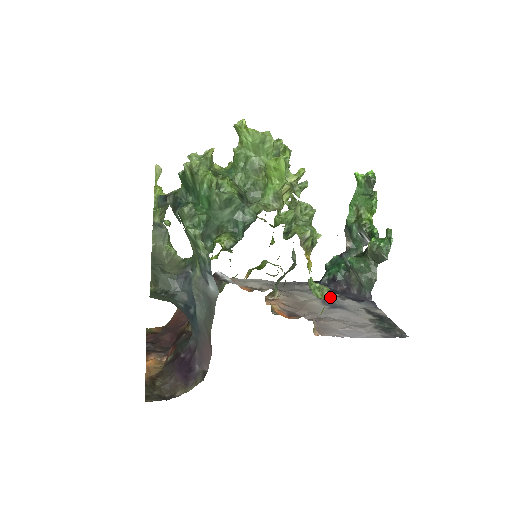
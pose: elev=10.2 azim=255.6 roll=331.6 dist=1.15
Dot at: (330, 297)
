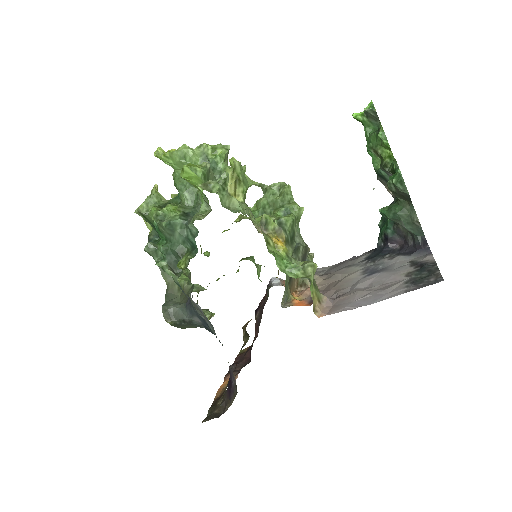
Dot at: (378, 262)
